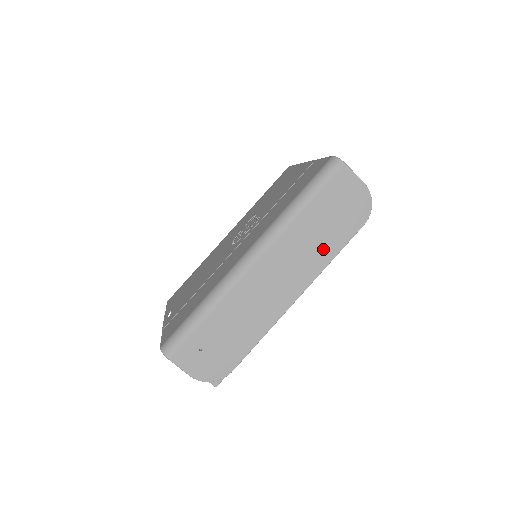
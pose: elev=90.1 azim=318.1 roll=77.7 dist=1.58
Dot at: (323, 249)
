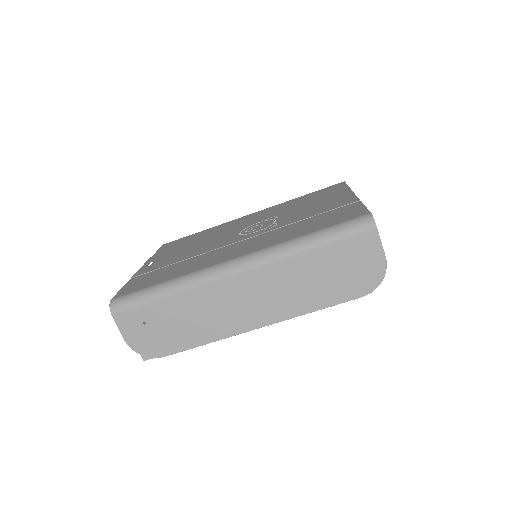
Dot at: (308, 297)
